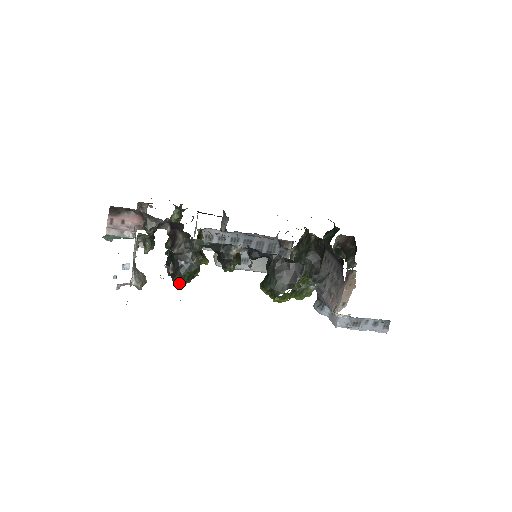
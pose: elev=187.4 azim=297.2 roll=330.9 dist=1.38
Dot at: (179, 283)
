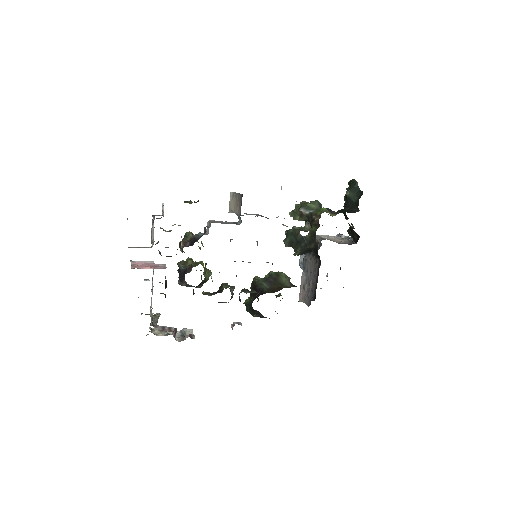
Dot at: occluded
